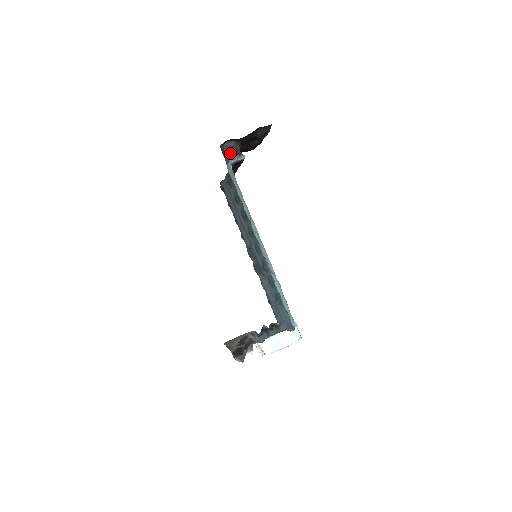
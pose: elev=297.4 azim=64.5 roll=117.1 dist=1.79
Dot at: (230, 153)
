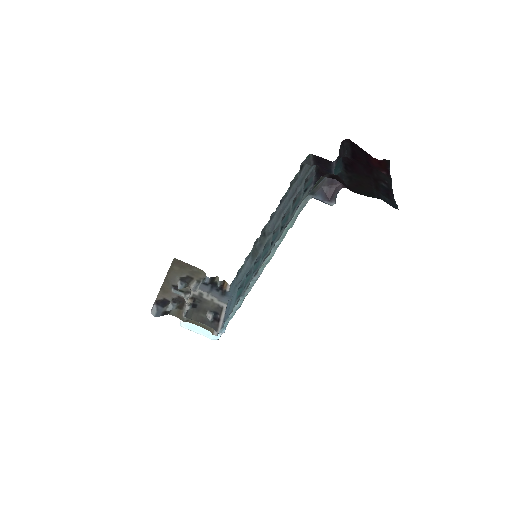
Dot at: (325, 187)
